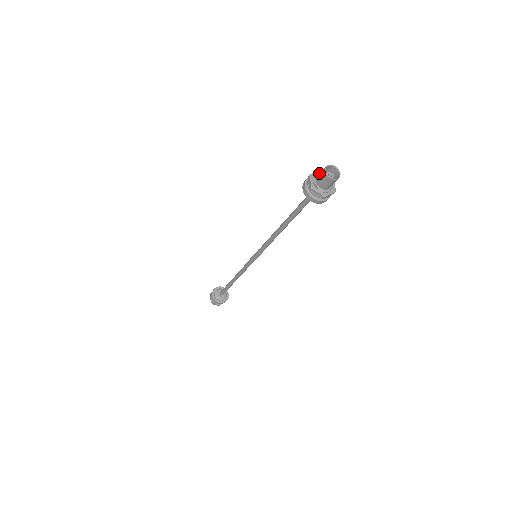
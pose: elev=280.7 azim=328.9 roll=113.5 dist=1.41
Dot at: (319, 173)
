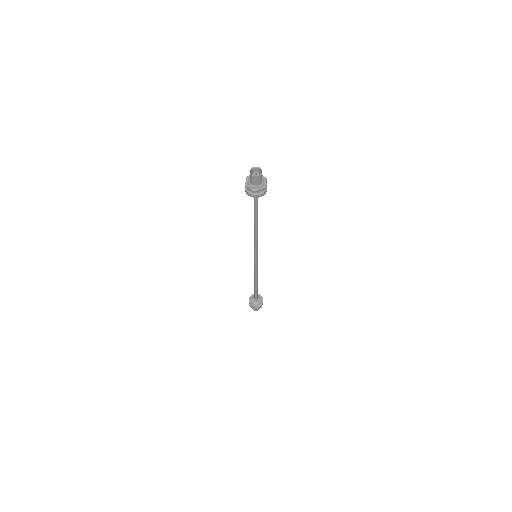
Dot at: (248, 179)
